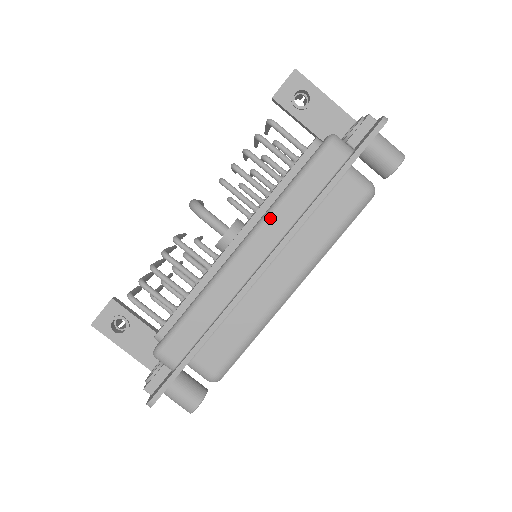
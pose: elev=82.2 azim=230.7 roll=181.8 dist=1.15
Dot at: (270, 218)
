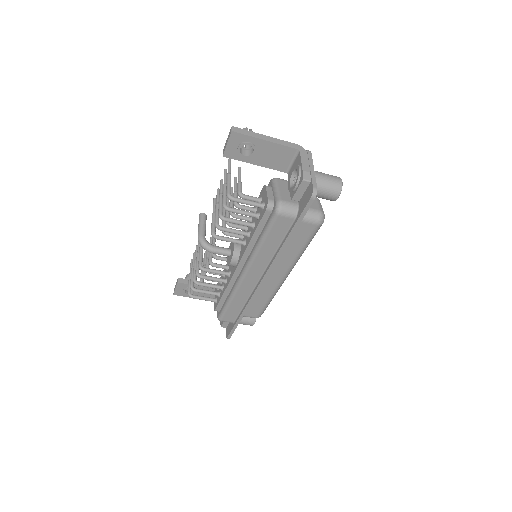
Dot at: (255, 259)
